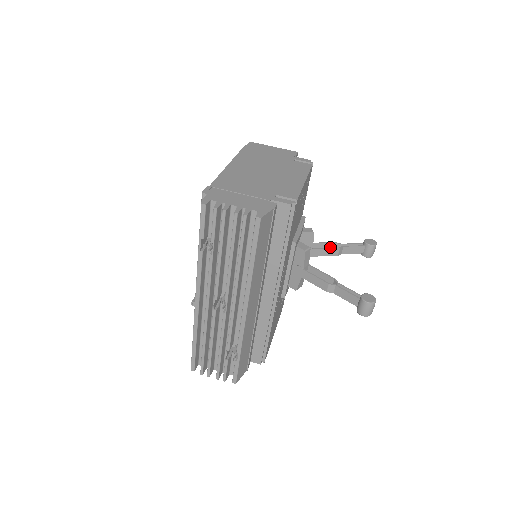
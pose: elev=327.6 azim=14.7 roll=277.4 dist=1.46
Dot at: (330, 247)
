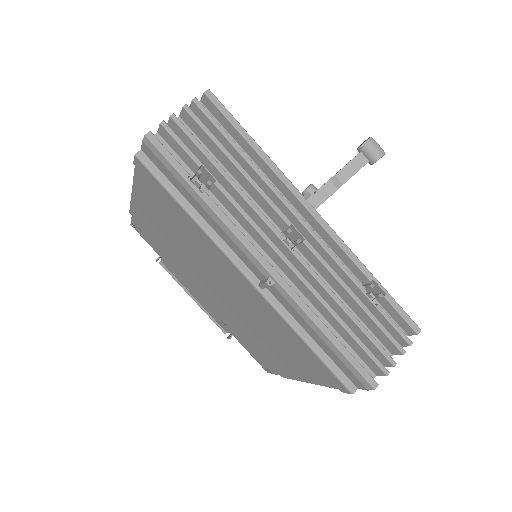
Dot at: occluded
